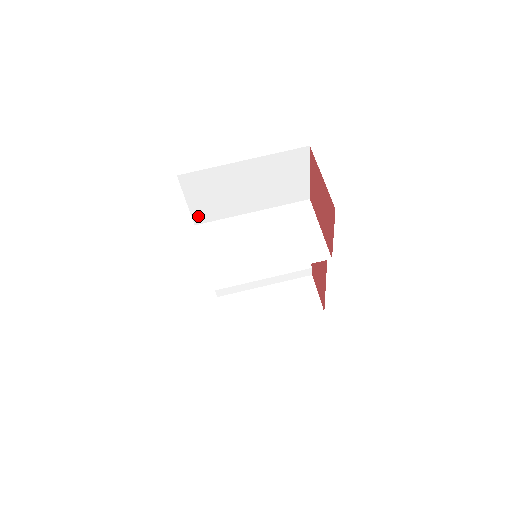
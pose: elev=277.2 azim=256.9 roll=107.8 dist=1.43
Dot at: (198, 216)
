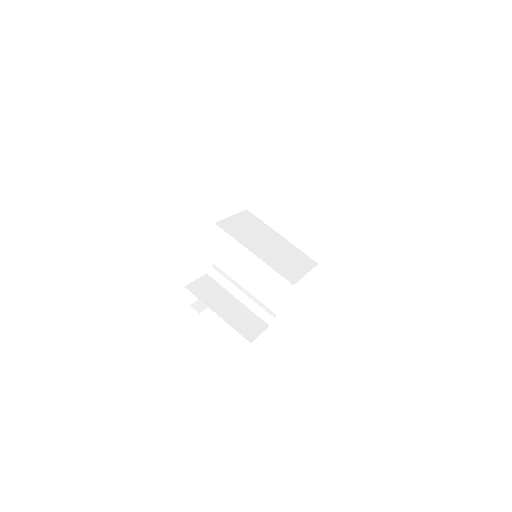
Dot at: (254, 204)
